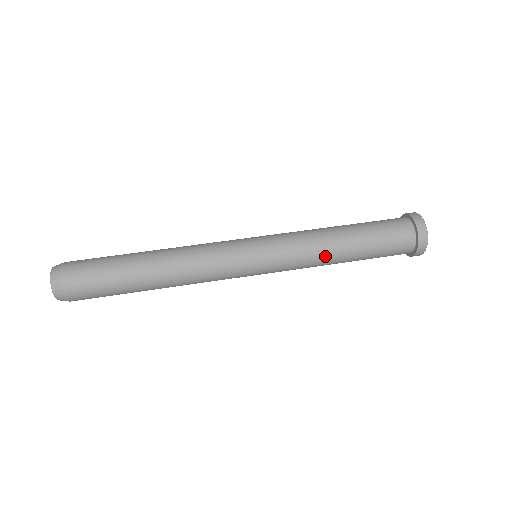
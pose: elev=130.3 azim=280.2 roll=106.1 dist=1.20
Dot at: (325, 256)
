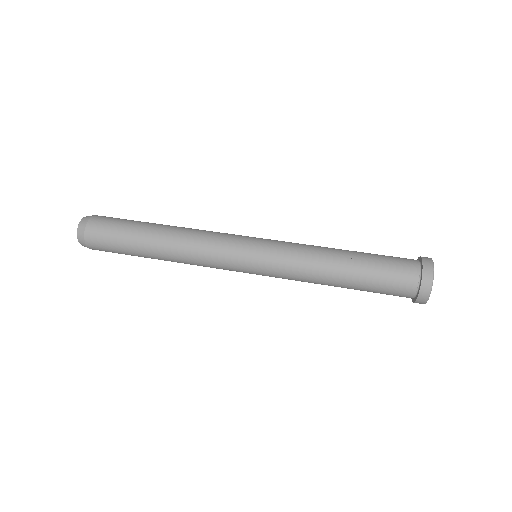
Dot at: (318, 272)
